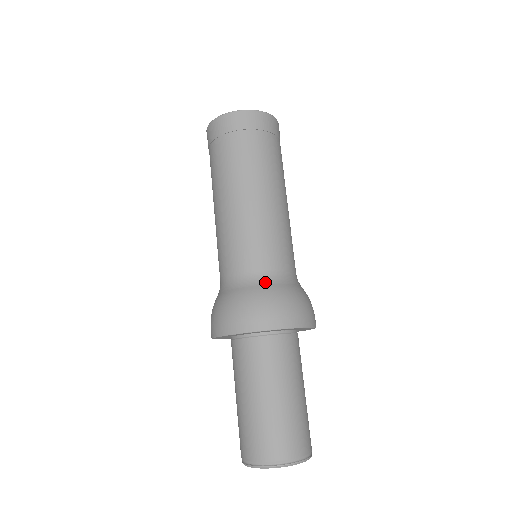
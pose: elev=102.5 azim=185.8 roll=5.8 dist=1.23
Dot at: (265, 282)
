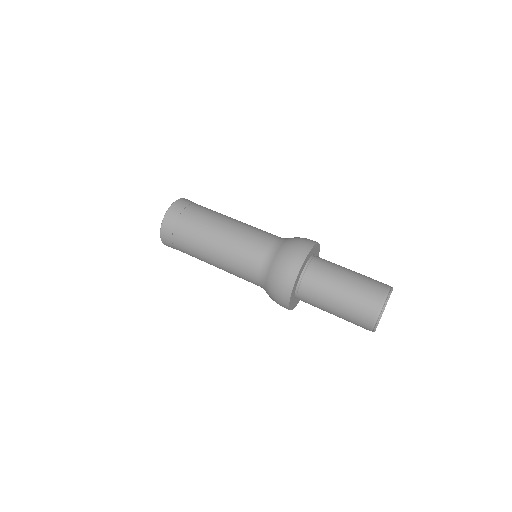
Dot at: (273, 255)
